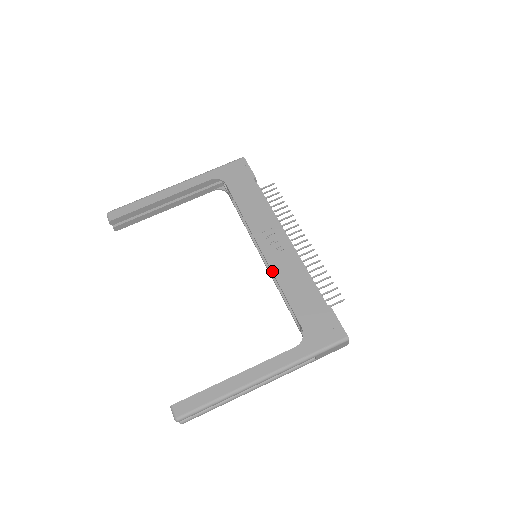
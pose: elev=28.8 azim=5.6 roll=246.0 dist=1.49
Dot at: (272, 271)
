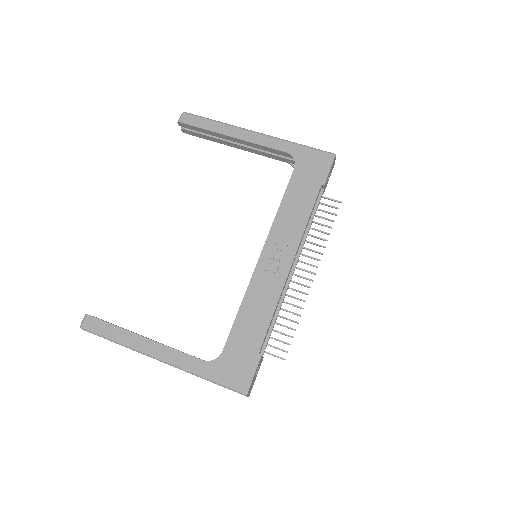
Dot at: (249, 283)
